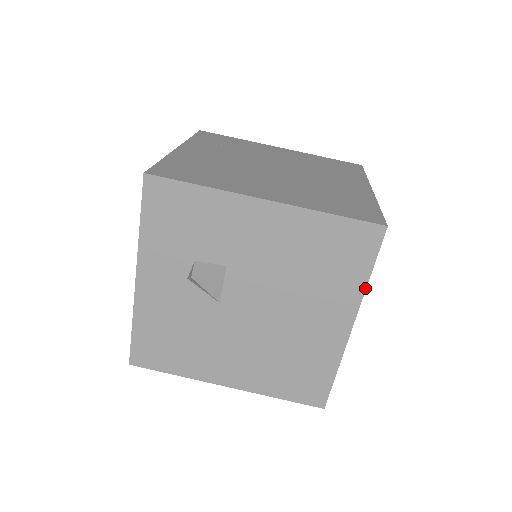
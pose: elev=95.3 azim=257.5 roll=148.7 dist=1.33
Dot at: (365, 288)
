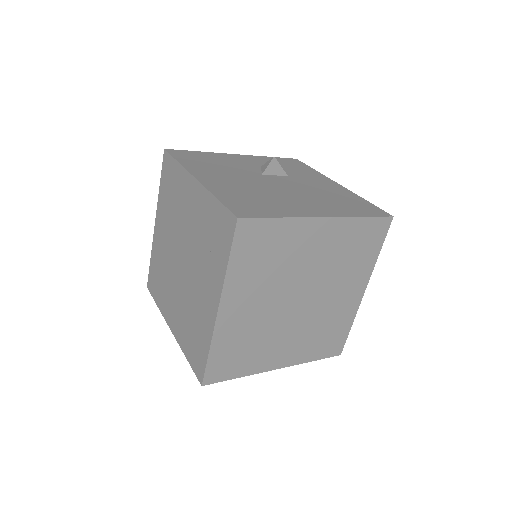
Dot at: (355, 216)
